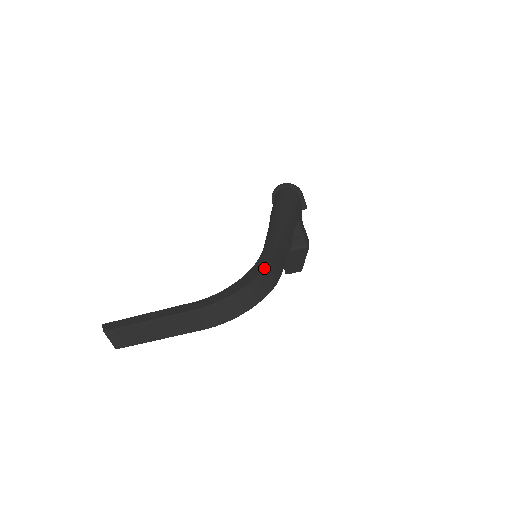
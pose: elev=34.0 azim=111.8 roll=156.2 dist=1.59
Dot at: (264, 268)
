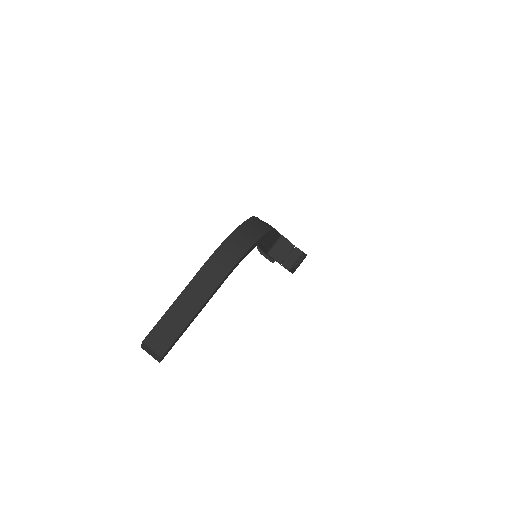
Dot at: (249, 218)
